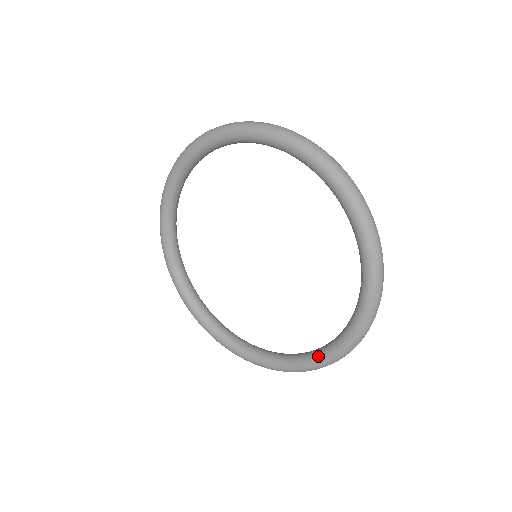
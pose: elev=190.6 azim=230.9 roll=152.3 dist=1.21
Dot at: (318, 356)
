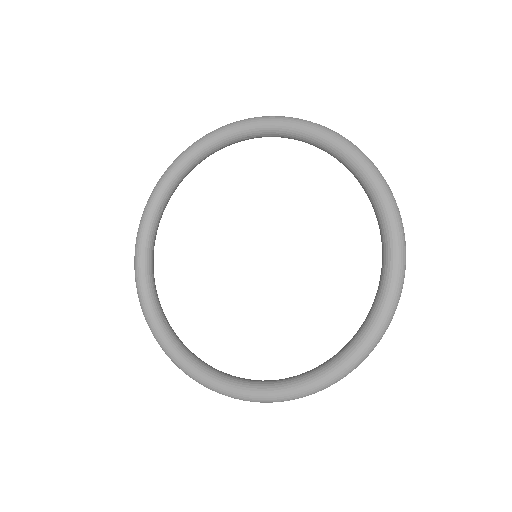
Dot at: (338, 359)
